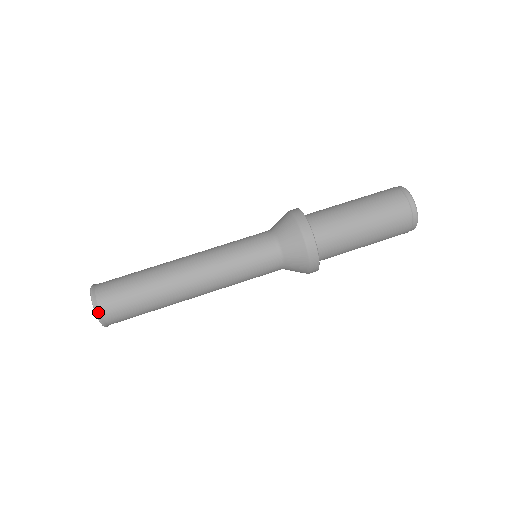
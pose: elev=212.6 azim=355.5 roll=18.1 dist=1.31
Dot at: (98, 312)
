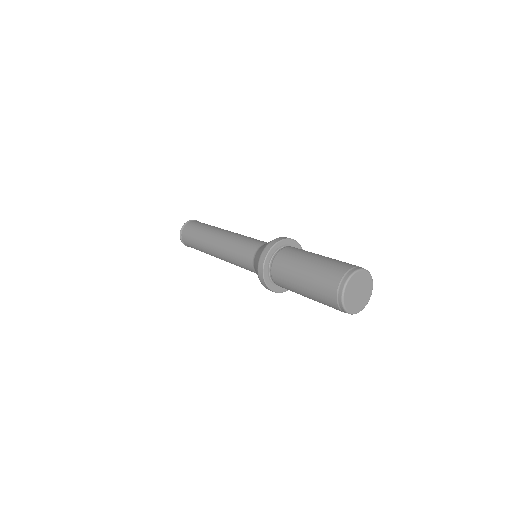
Dot at: (181, 236)
